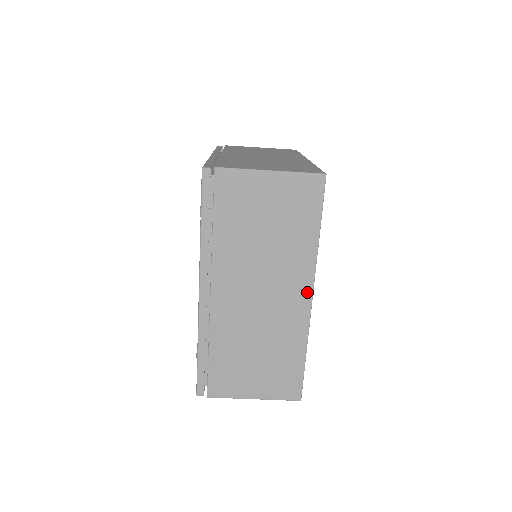
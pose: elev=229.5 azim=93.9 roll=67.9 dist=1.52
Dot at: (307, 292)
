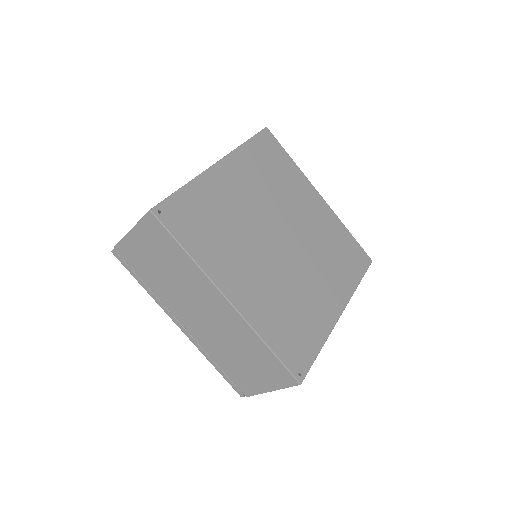
Dot at: (221, 298)
